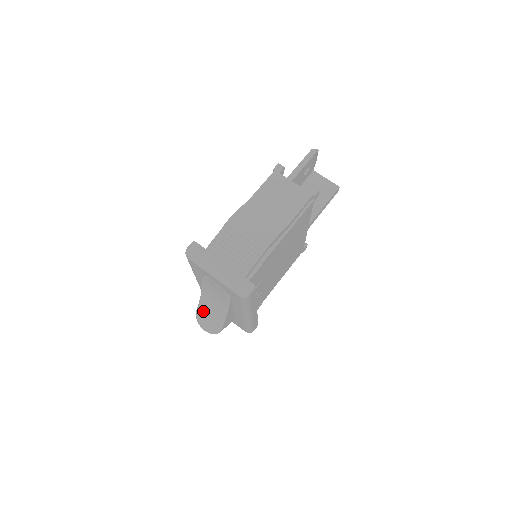
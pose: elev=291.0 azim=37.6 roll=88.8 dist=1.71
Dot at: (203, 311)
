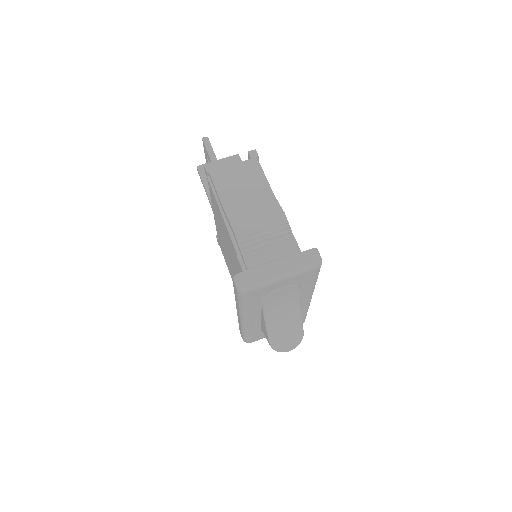
Dot at: (277, 336)
